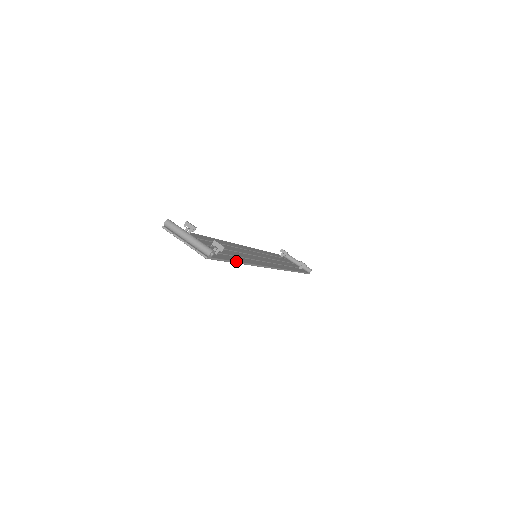
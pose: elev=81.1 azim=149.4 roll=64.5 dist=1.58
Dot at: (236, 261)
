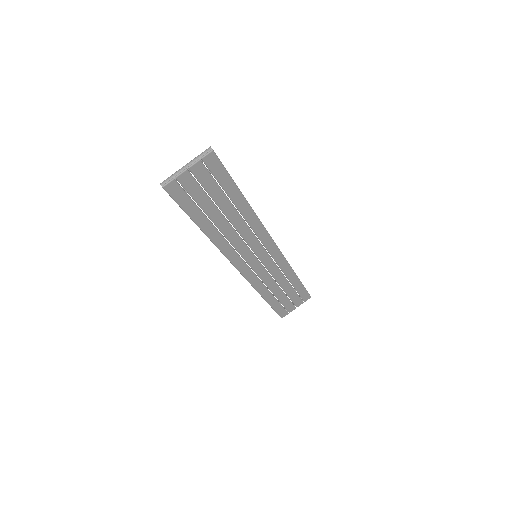
Dot at: (238, 190)
